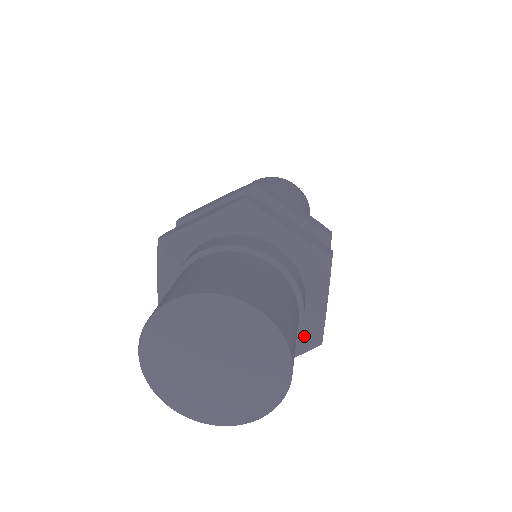
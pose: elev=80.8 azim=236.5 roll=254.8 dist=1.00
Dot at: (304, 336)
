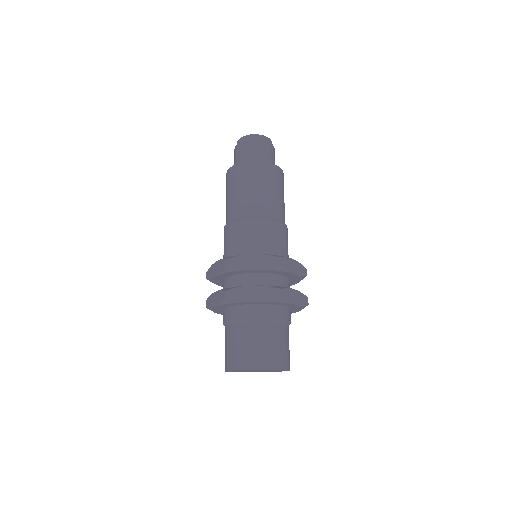
Dot at: (297, 309)
